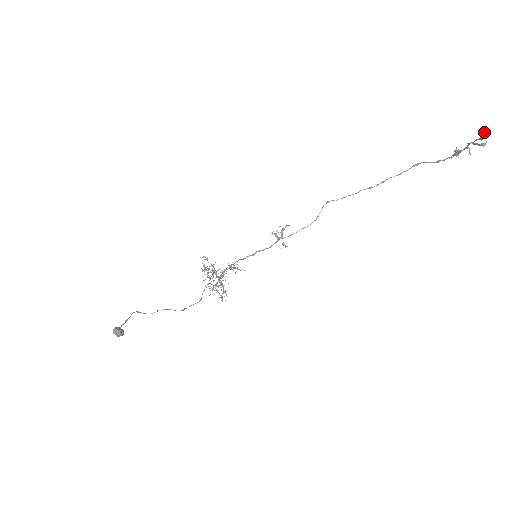
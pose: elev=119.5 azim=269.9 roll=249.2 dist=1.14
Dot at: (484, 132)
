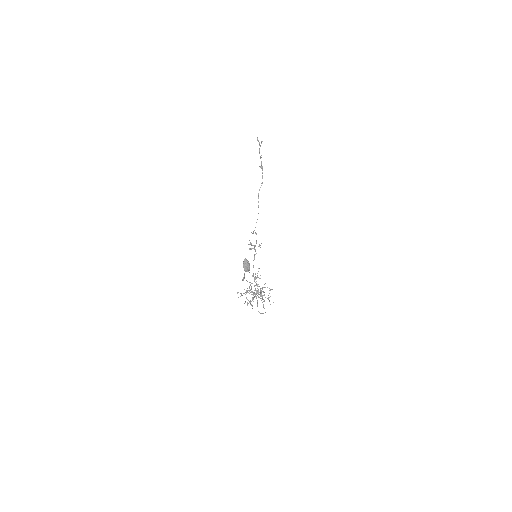
Dot at: (257, 139)
